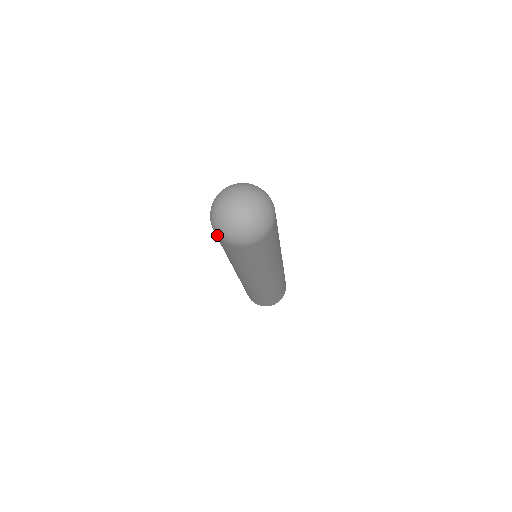
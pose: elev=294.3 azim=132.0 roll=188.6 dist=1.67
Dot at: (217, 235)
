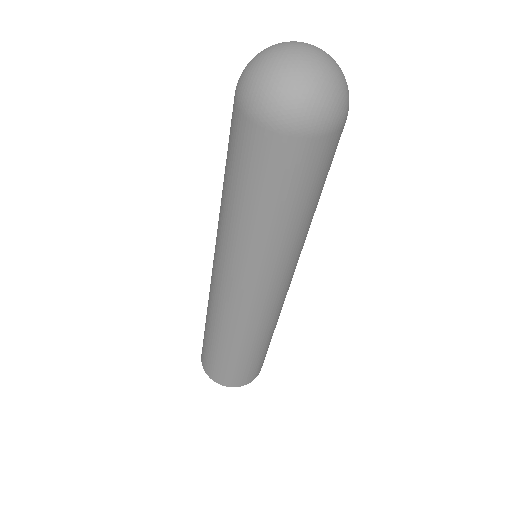
Dot at: (263, 120)
